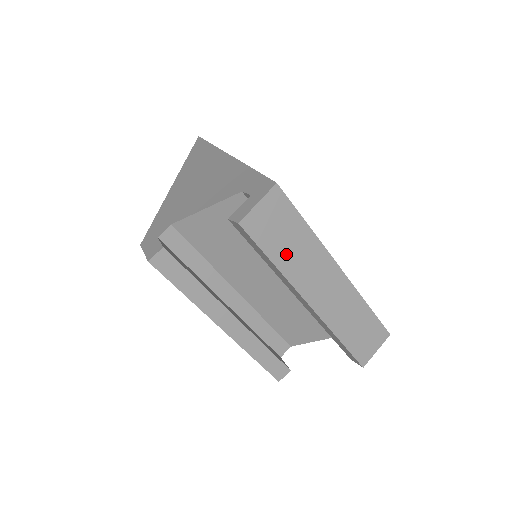
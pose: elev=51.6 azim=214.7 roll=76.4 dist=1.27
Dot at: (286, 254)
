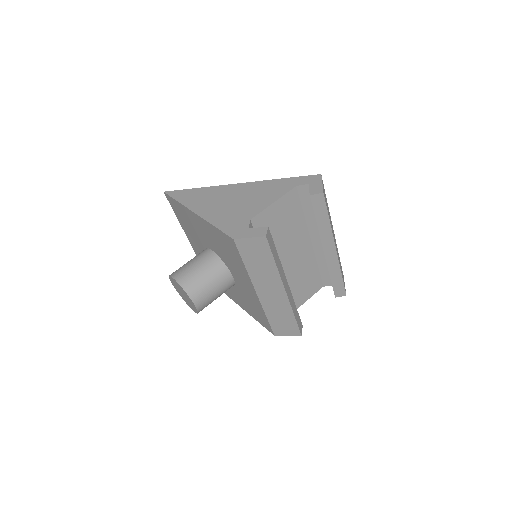
Dot at: (329, 216)
